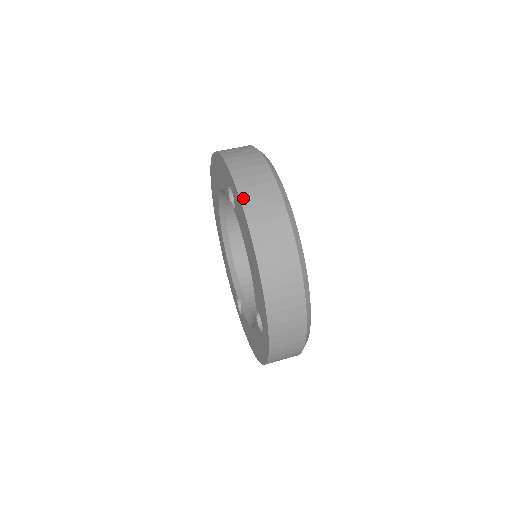
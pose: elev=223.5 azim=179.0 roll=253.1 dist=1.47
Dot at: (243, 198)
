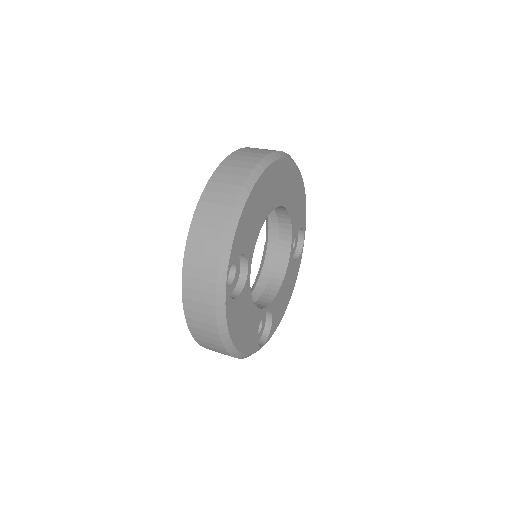
Dot at: (185, 308)
